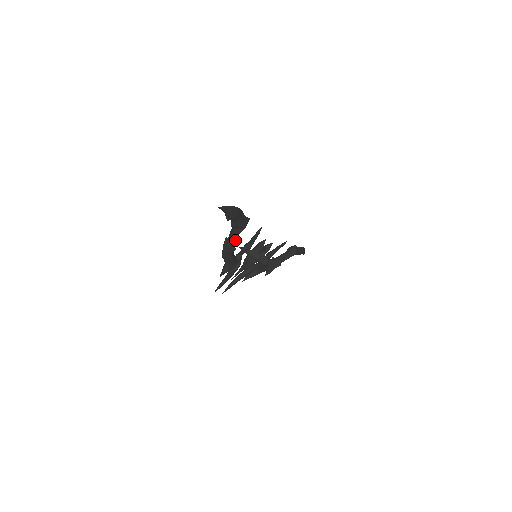
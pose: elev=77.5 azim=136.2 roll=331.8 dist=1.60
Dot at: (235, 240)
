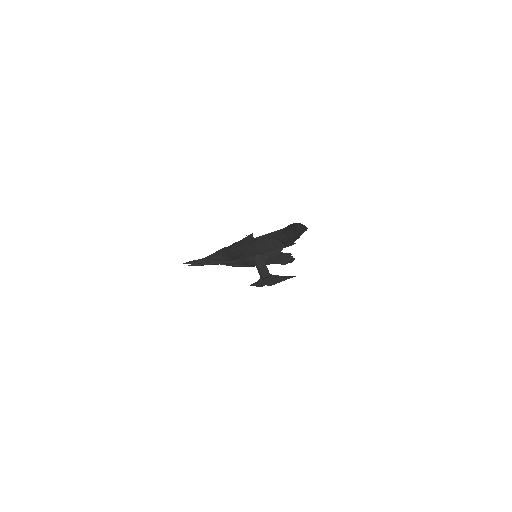
Dot at: occluded
